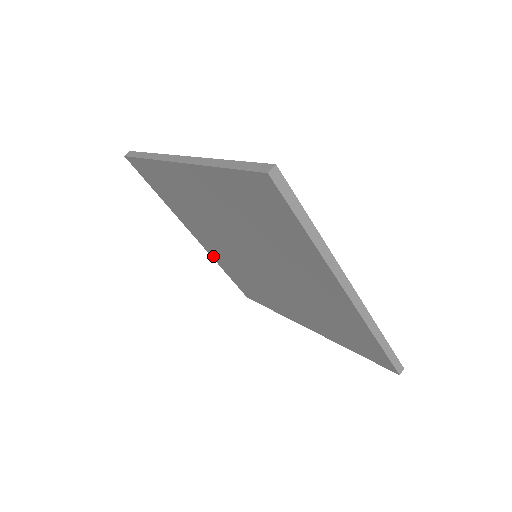
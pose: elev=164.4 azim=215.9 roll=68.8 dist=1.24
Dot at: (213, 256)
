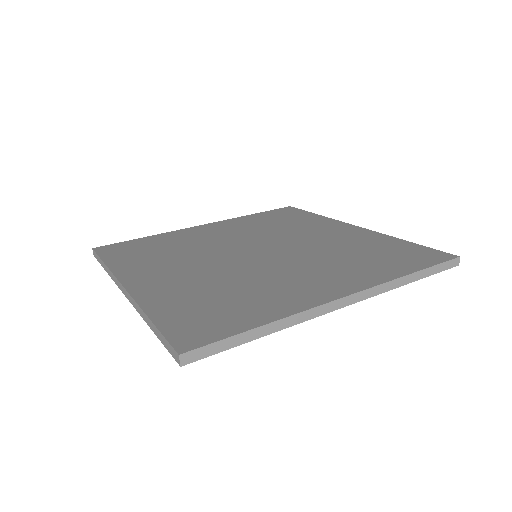
Dot at: occluded
